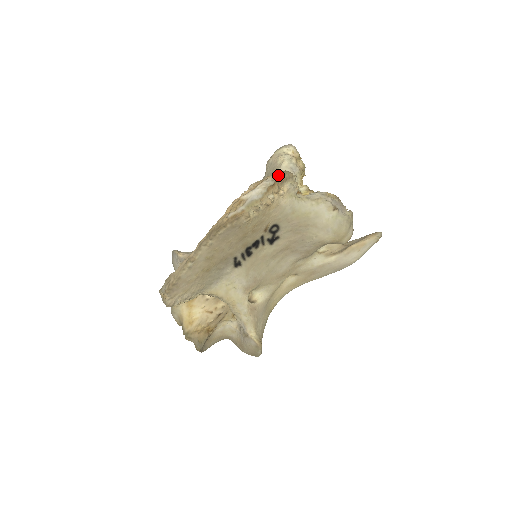
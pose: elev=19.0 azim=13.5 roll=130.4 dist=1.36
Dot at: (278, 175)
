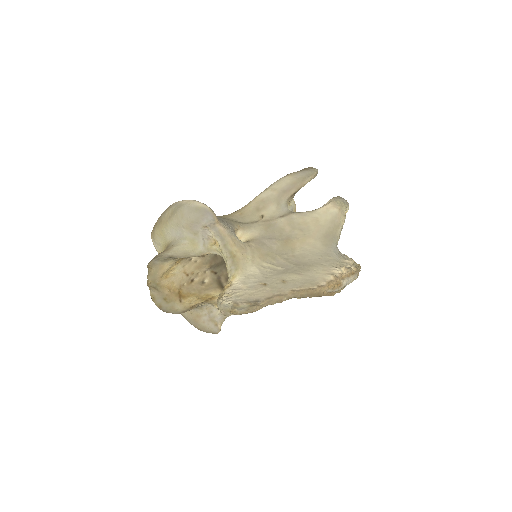
Dot at: (359, 271)
